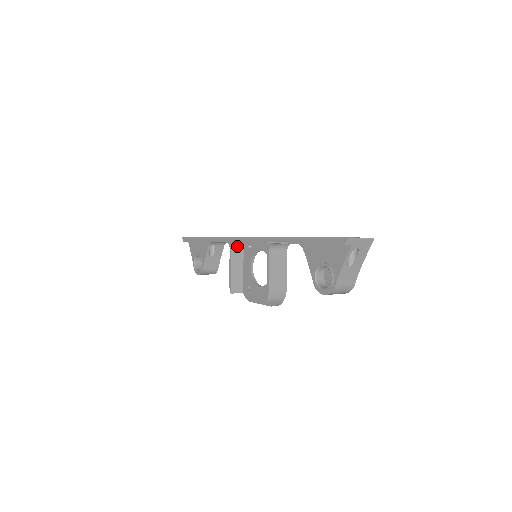
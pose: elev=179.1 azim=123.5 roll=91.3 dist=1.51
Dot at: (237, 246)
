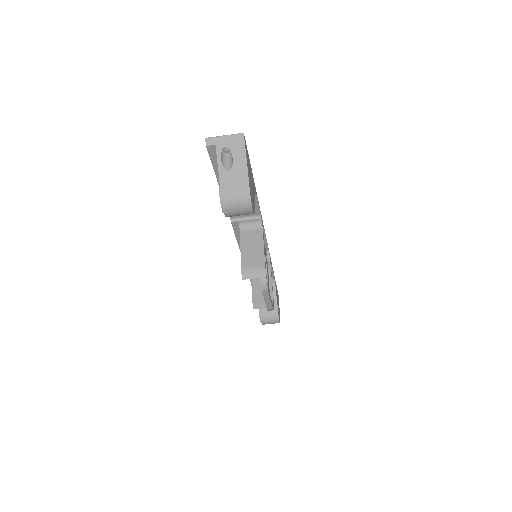
Dot at: occluded
